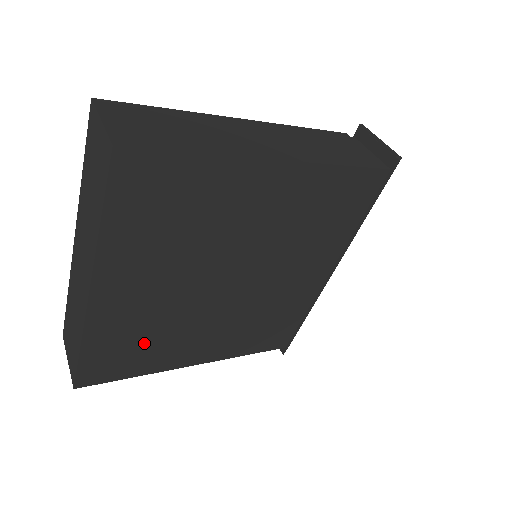
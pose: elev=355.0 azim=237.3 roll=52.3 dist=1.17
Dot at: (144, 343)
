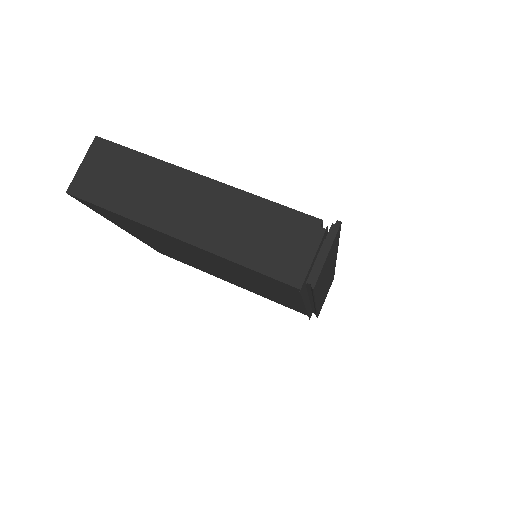
Dot at: (182, 259)
